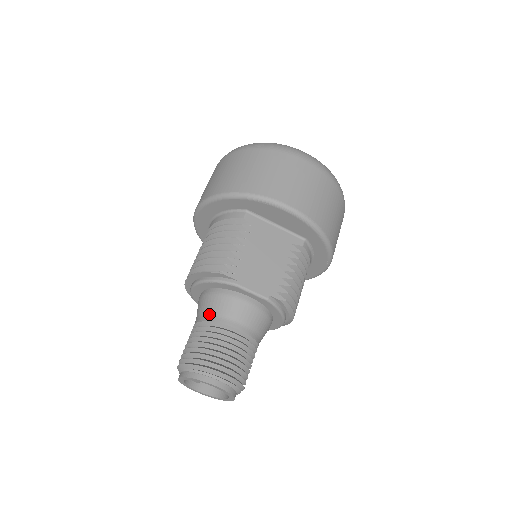
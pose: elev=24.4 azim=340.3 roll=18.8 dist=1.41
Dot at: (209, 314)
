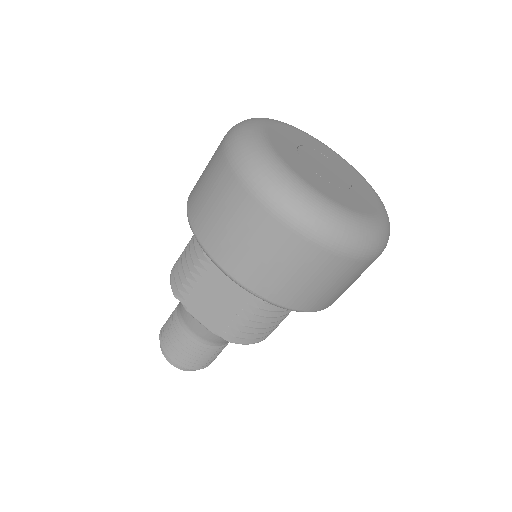
Dot at: (180, 308)
